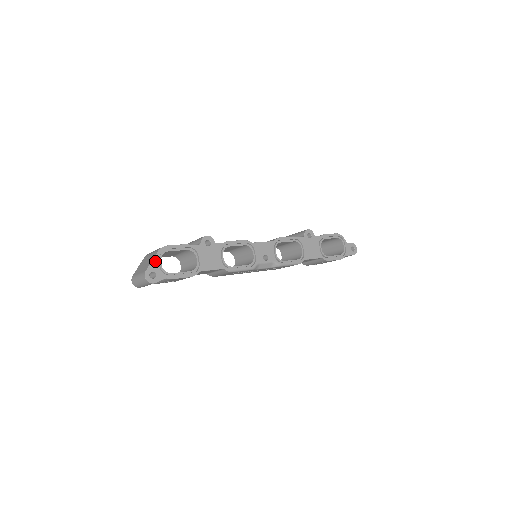
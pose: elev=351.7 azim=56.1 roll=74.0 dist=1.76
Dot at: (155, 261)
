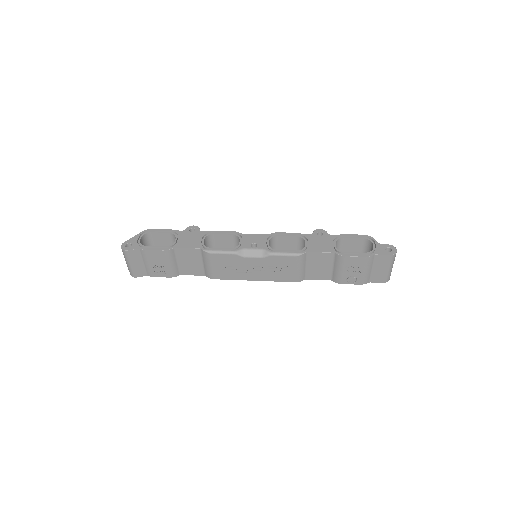
Dot at: (136, 237)
